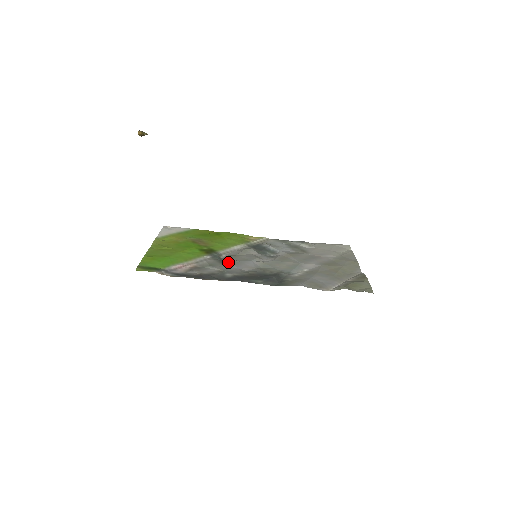
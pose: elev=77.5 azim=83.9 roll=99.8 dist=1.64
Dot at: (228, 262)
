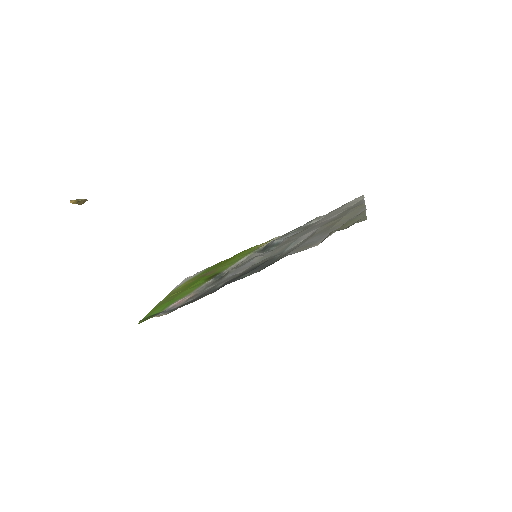
Dot at: (225, 275)
